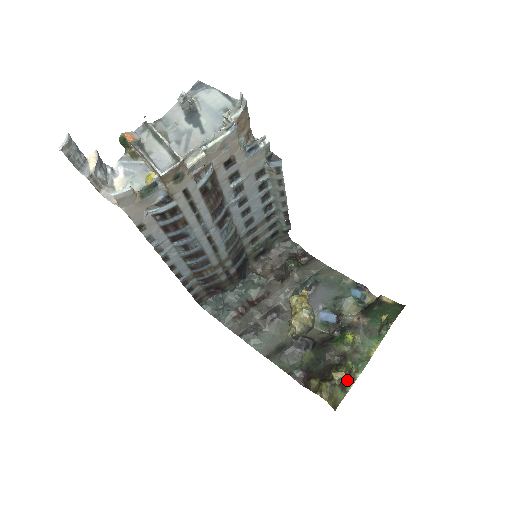
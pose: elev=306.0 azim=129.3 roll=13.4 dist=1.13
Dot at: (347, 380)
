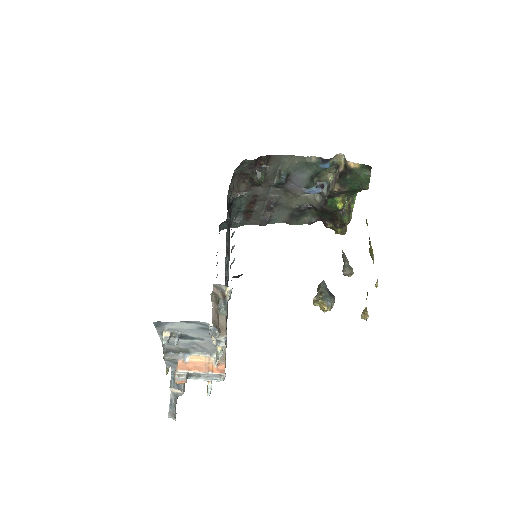
Dot at: occluded
